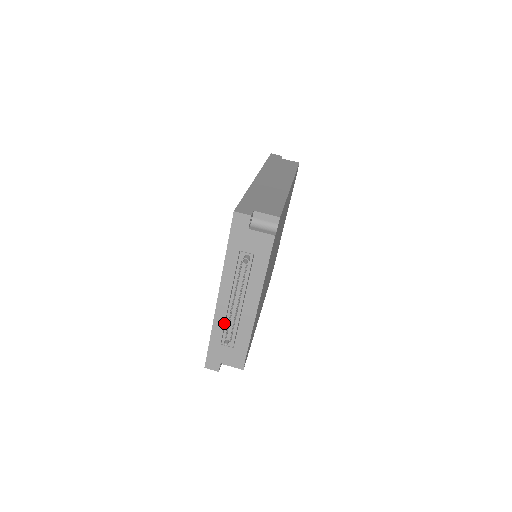
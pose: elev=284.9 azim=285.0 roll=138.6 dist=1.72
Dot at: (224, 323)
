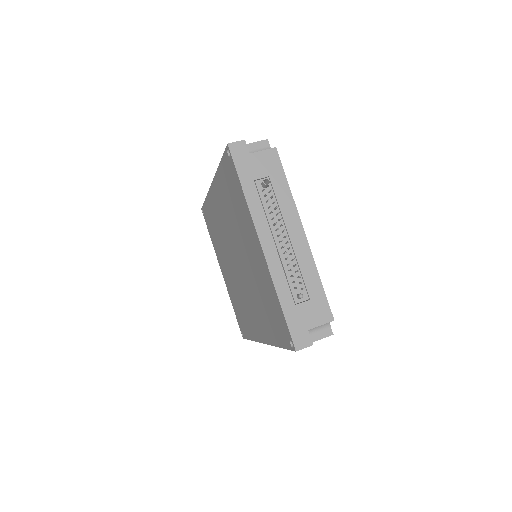
Dot at: (284, 274)
